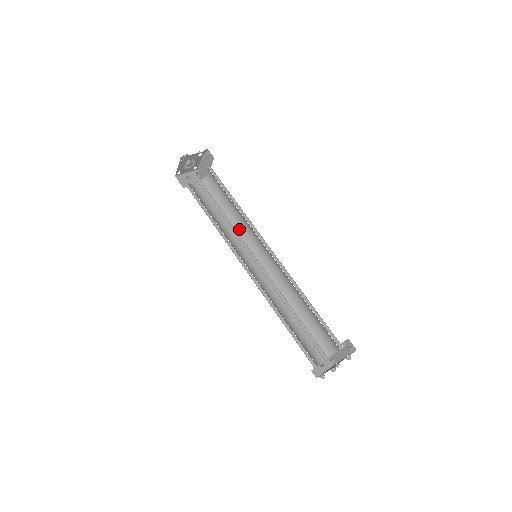
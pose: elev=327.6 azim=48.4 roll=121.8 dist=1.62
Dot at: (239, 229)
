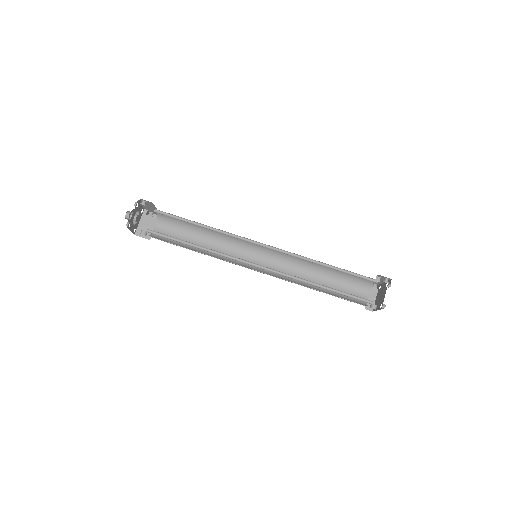
Dot at: (223, 238)
